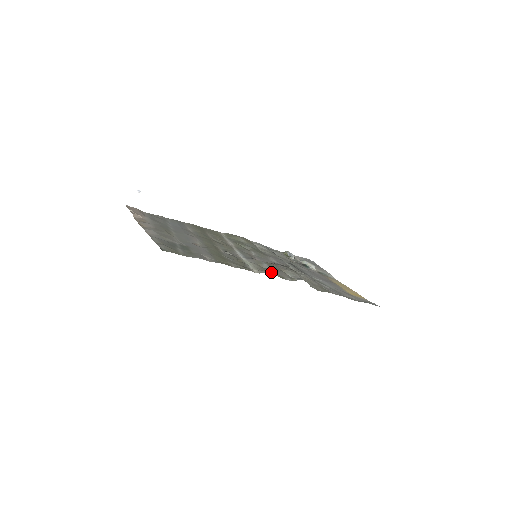
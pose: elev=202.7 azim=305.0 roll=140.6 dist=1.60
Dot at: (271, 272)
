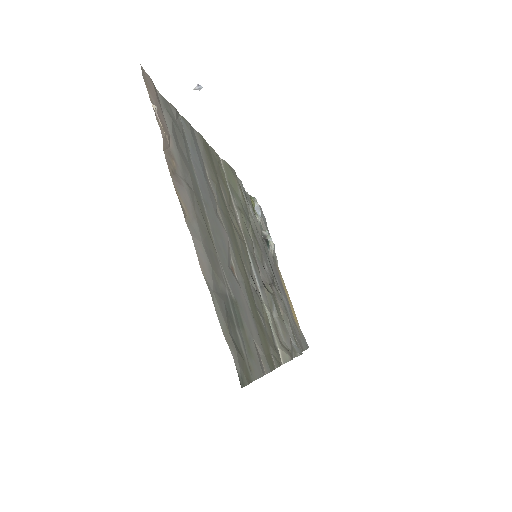
Dot at: (282, 337)
